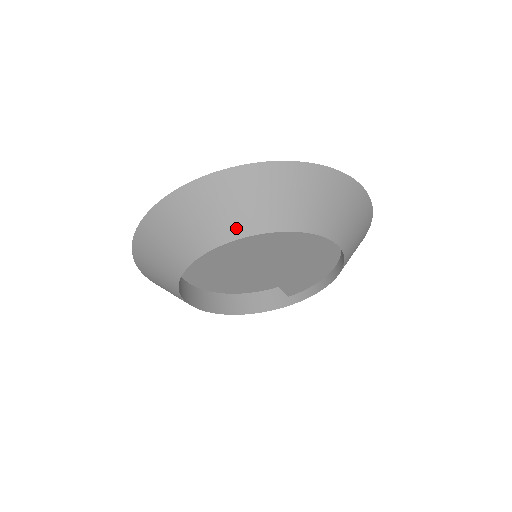
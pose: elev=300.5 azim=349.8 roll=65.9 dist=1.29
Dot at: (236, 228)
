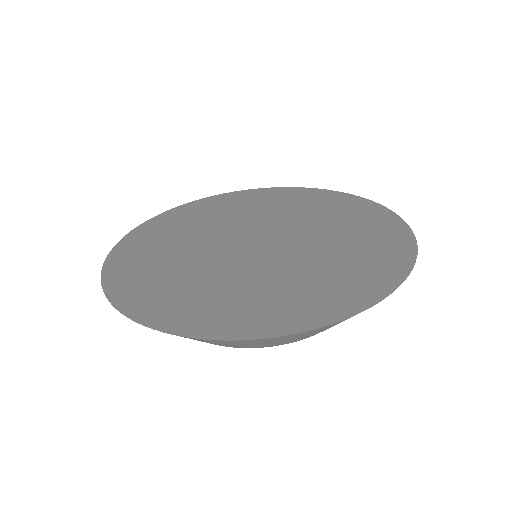
Dot at: occluded
